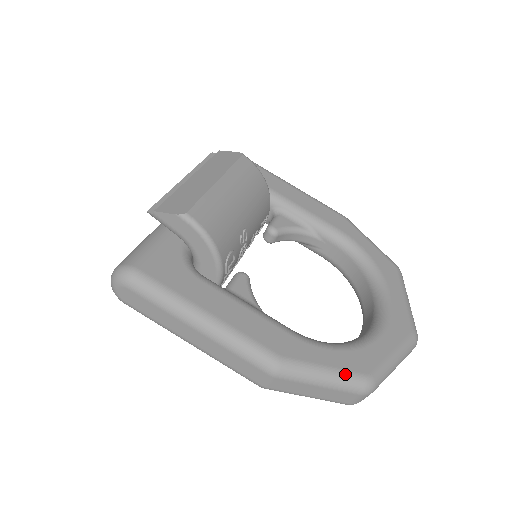
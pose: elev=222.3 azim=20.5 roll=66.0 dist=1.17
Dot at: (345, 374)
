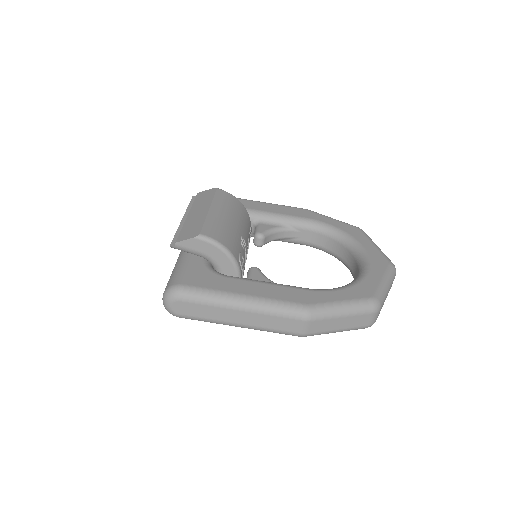
Dot at: (356, 301)
